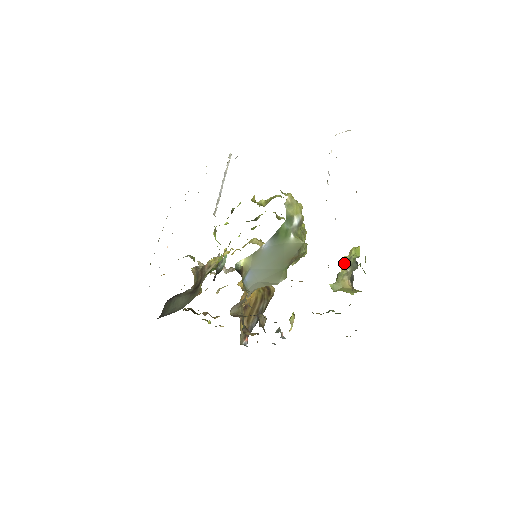
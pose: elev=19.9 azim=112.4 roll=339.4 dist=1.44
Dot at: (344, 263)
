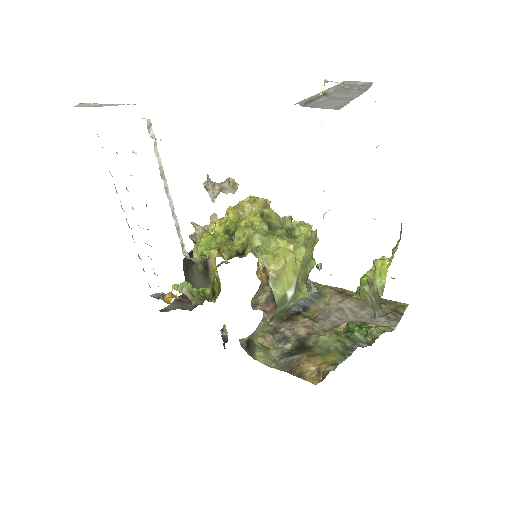
Dot at: (367, 279)
